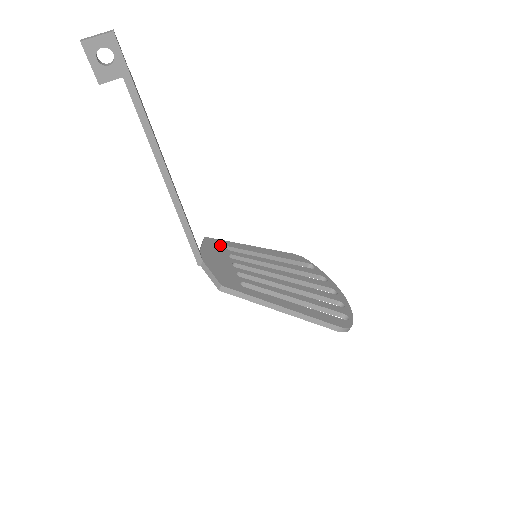
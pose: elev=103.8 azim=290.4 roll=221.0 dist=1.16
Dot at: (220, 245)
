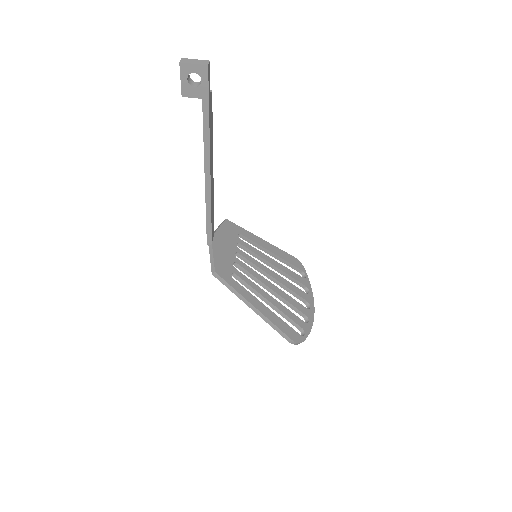
Dot at: (235, 231)
